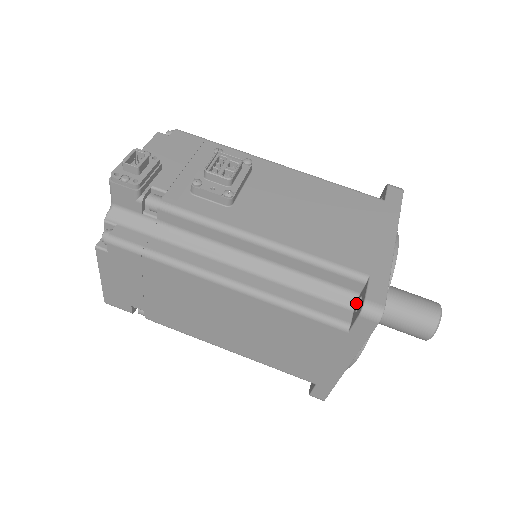
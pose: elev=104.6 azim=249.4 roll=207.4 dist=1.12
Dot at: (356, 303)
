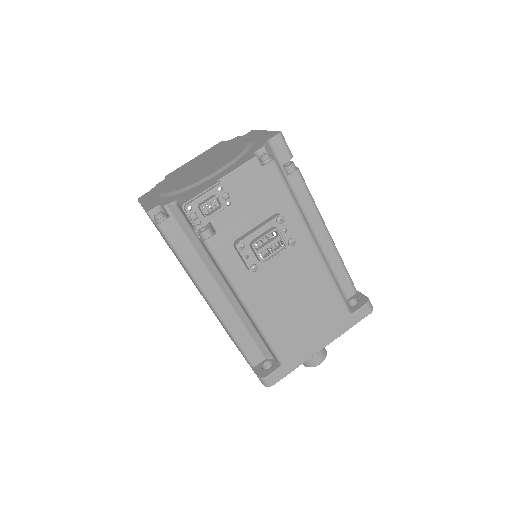
Dot at: (269, 359)
